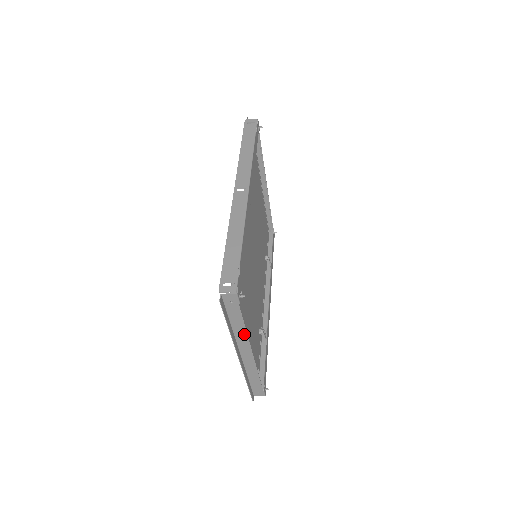
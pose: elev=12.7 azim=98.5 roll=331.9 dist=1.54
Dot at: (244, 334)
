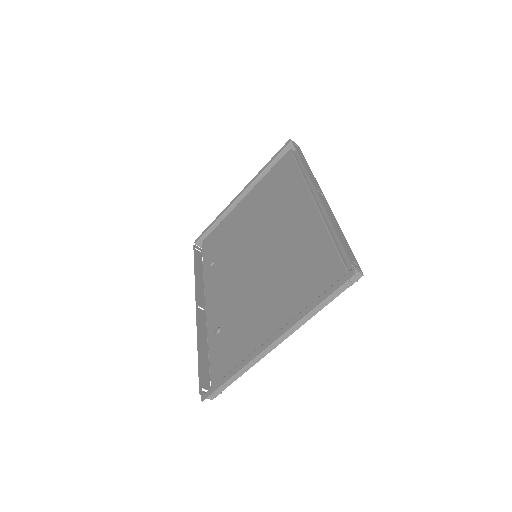
Dot at: (307, 318)
